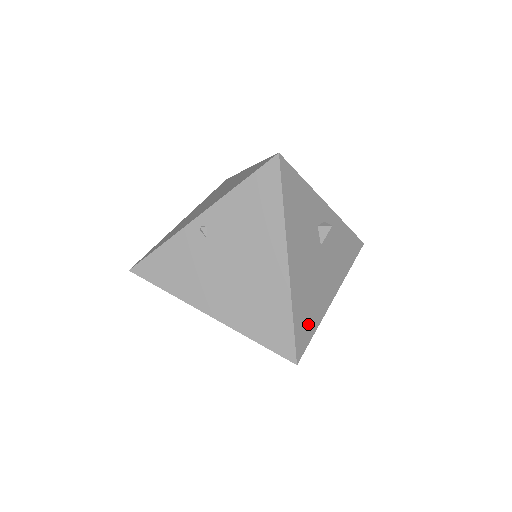
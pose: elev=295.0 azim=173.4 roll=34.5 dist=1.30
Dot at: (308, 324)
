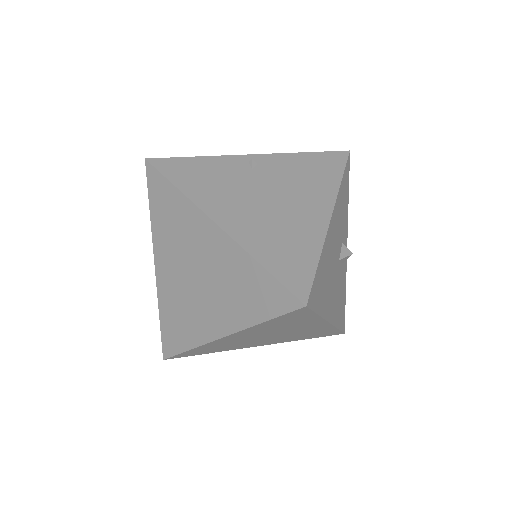
Dot at: (319, 294)
